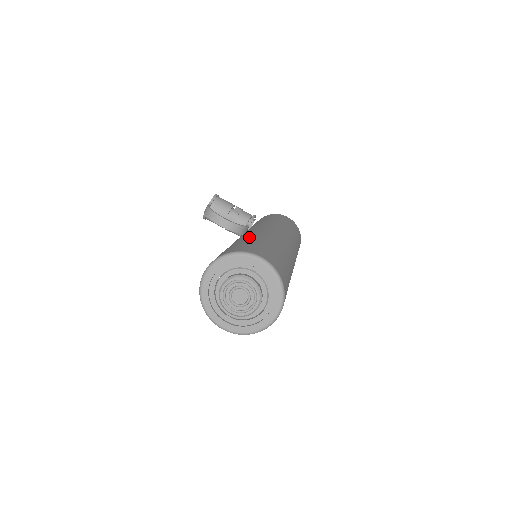
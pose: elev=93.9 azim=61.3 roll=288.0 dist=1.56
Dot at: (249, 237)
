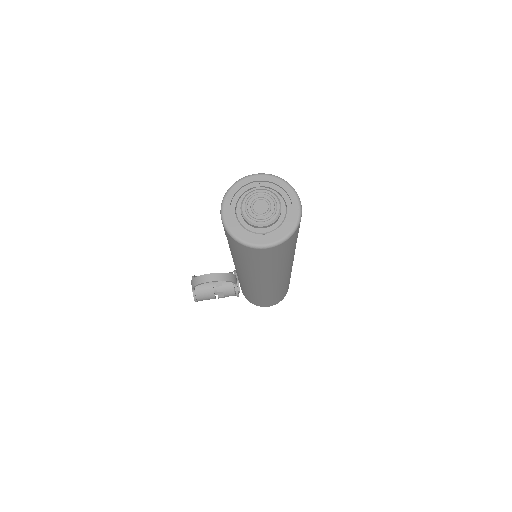
Dot at: occluded
